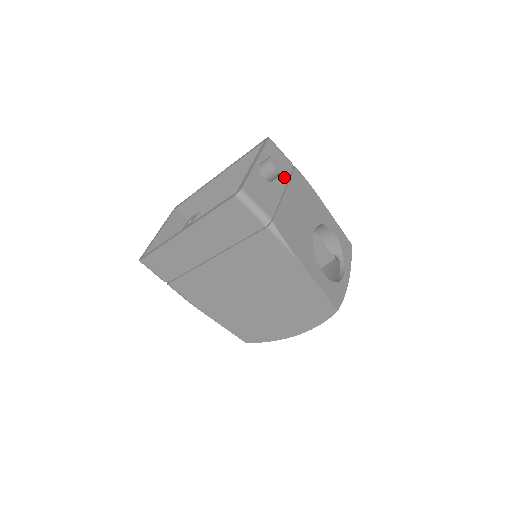
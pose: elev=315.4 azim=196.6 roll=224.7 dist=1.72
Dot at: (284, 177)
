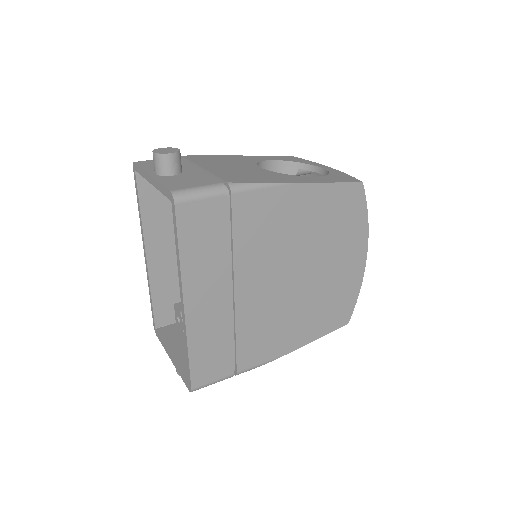
Dot at: (185, 164)
